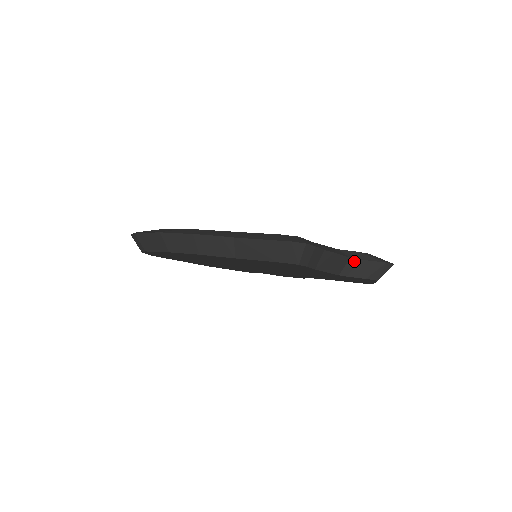
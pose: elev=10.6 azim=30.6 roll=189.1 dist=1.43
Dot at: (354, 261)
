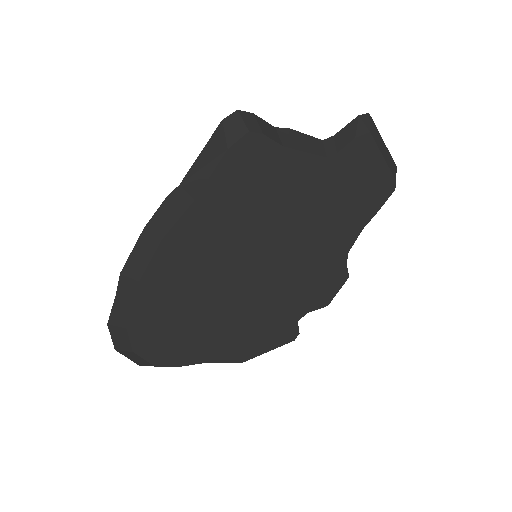
Dot at: (329, 140)
